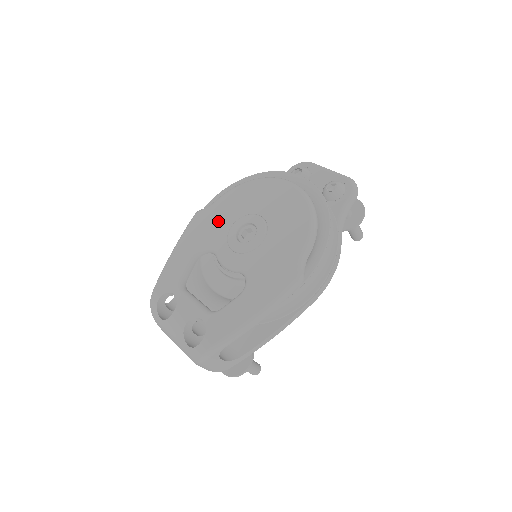
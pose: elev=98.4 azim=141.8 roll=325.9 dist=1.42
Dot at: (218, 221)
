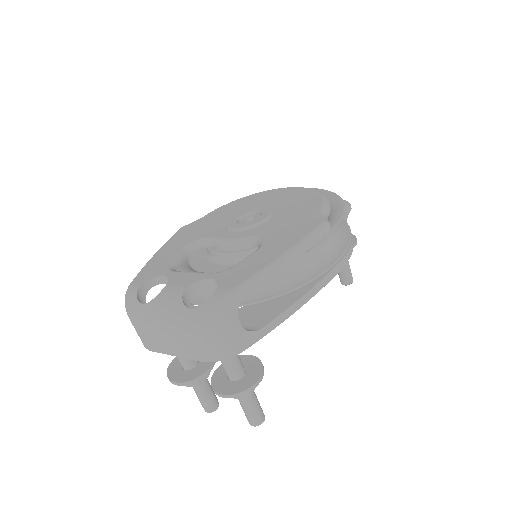
Dot at: (211, 223)
